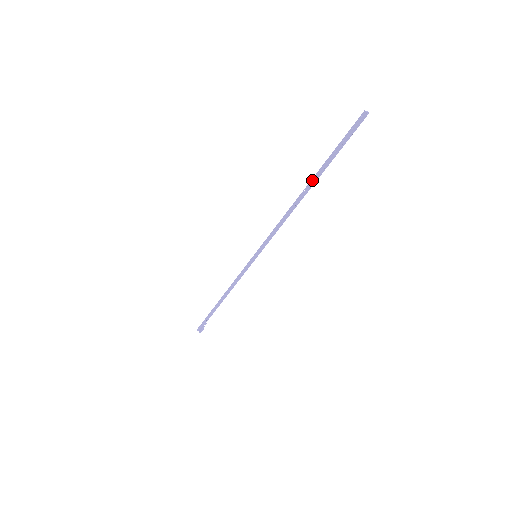
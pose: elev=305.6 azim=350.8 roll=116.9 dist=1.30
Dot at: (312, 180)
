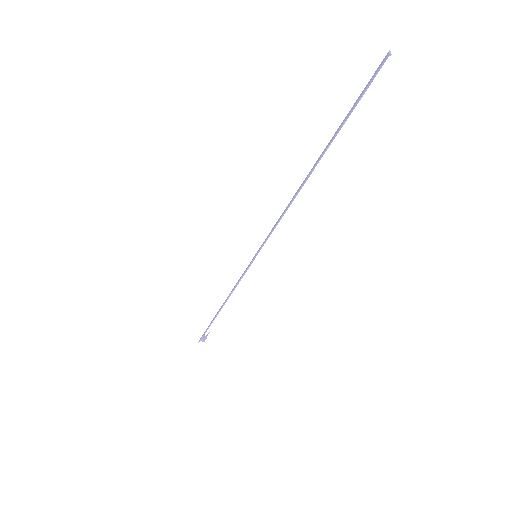
Dot at: occluded
